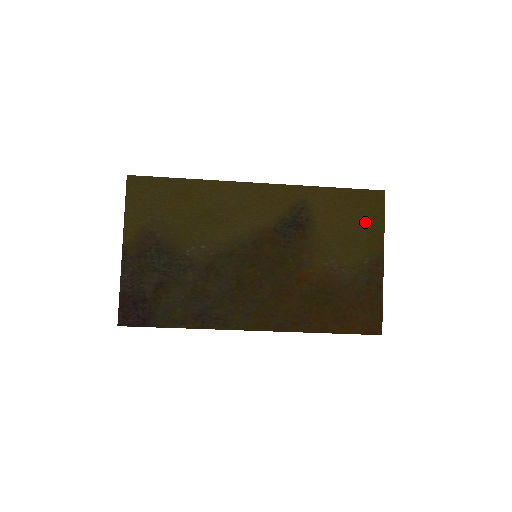
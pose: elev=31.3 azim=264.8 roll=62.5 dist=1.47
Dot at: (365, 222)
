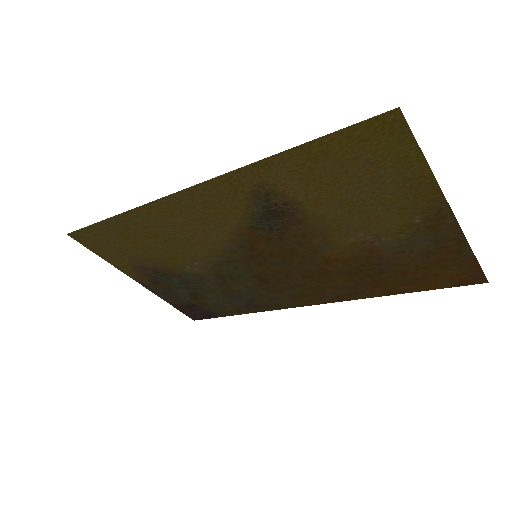
Dot at: (384, 173)
